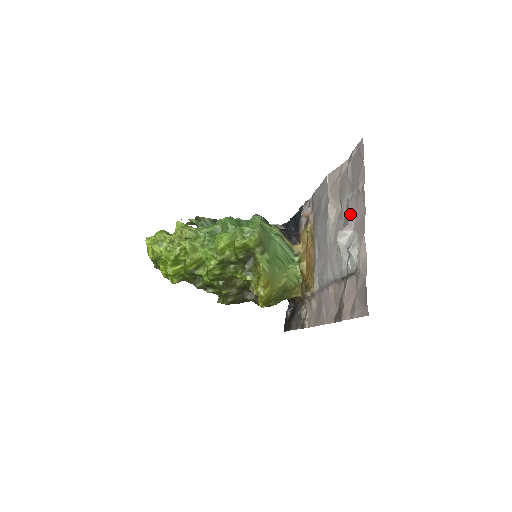
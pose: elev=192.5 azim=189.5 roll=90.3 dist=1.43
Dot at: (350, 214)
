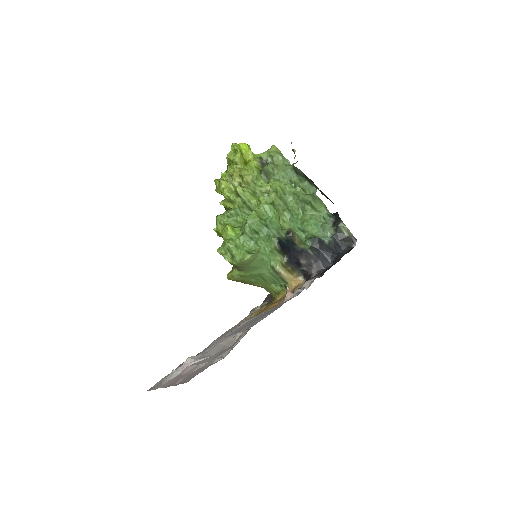
Dot at: (189, 368)
